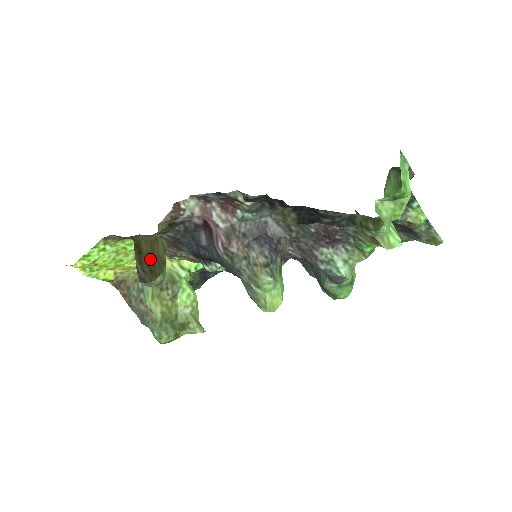
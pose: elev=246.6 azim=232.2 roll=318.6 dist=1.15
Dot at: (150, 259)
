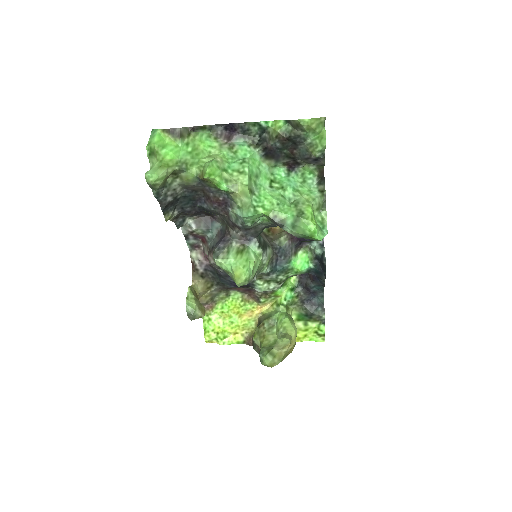
Dot at: occluded
